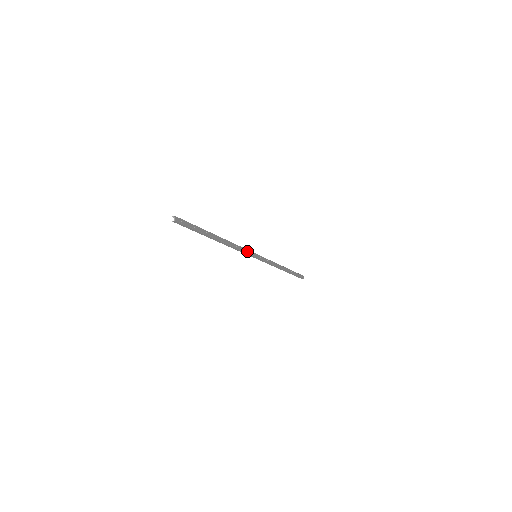
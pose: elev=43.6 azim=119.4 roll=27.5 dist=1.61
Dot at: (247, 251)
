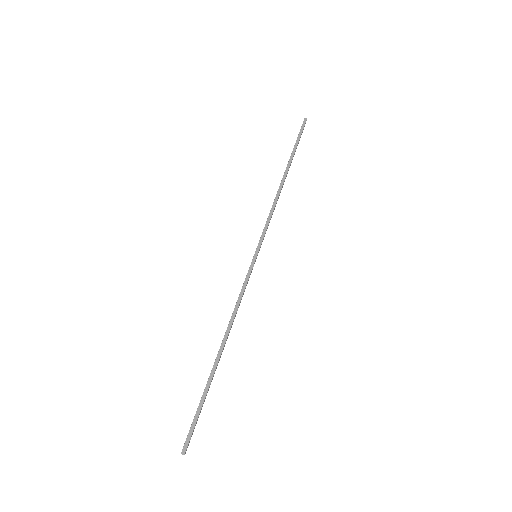
Dot at: occluded
